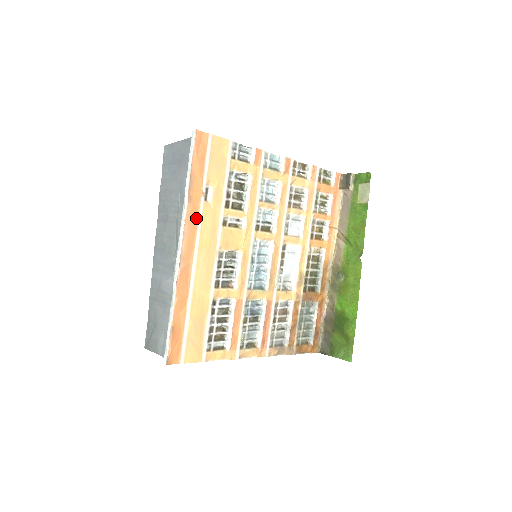
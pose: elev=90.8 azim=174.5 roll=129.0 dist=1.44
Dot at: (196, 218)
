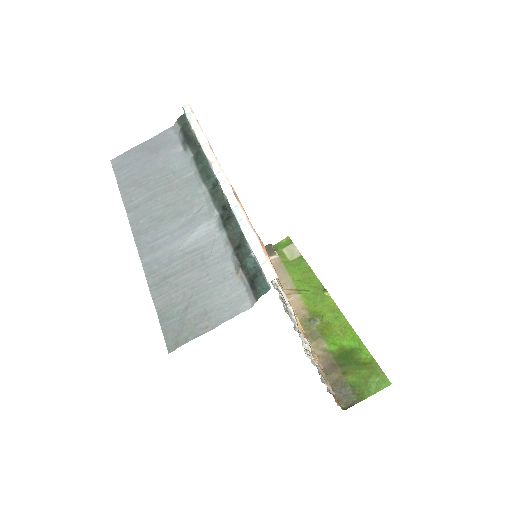
Dot at: occluded
